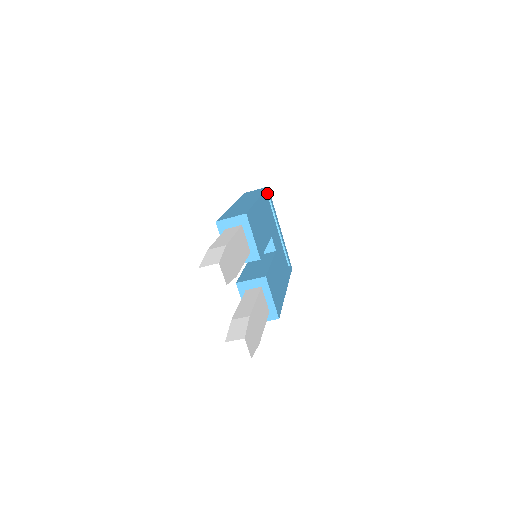
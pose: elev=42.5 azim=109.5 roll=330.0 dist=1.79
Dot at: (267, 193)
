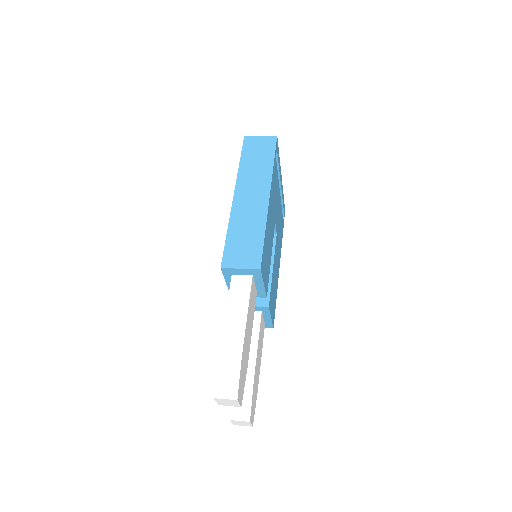
Dot at: occluded
